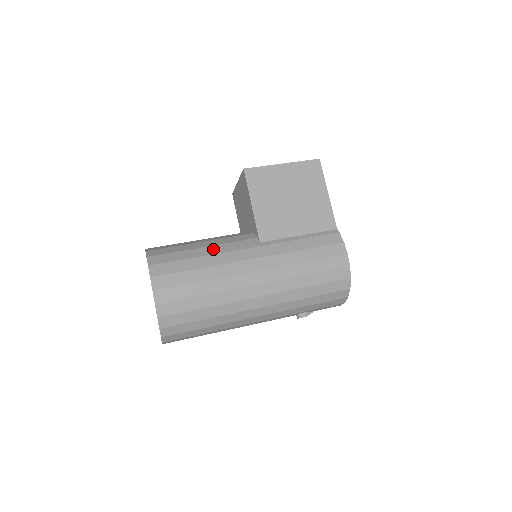
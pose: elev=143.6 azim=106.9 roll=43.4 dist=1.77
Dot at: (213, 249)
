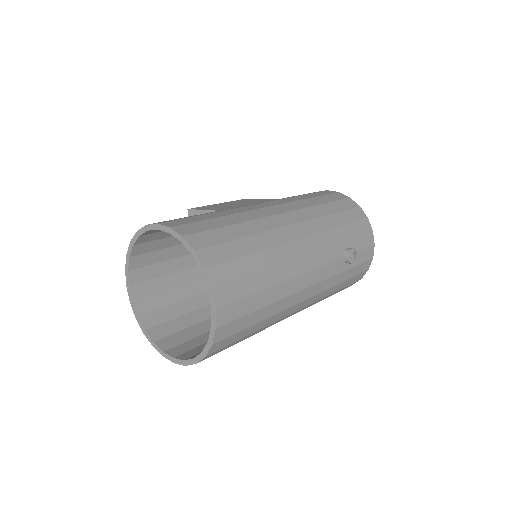
Dot at: occluded
